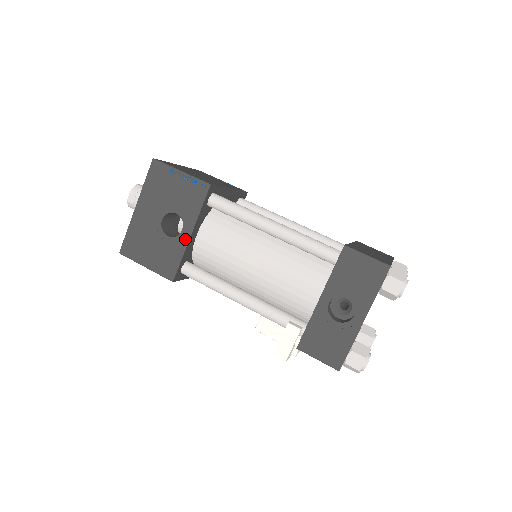
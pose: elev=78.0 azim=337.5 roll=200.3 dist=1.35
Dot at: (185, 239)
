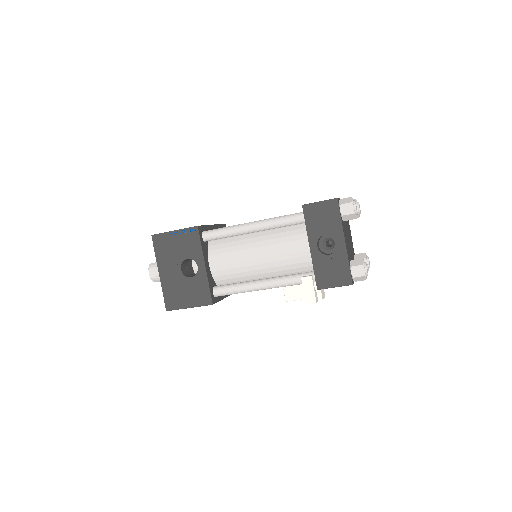
Dot at: (203, 271)
